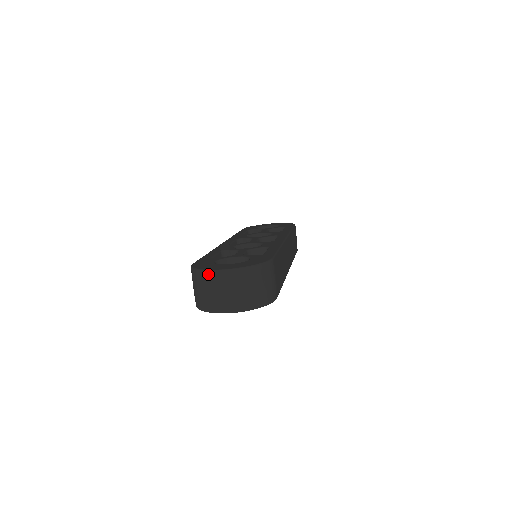
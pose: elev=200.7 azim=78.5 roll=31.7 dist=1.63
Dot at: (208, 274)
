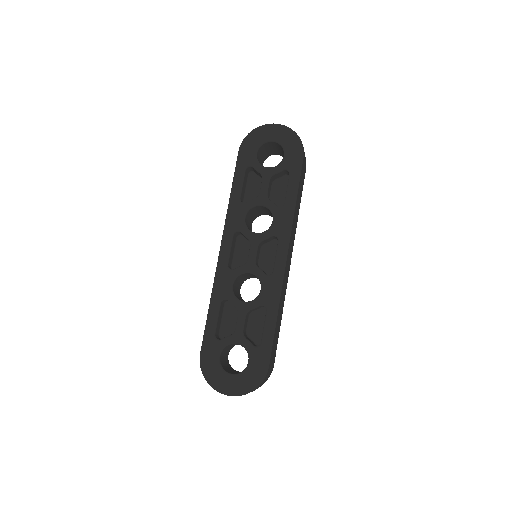
Dot at: occluded
